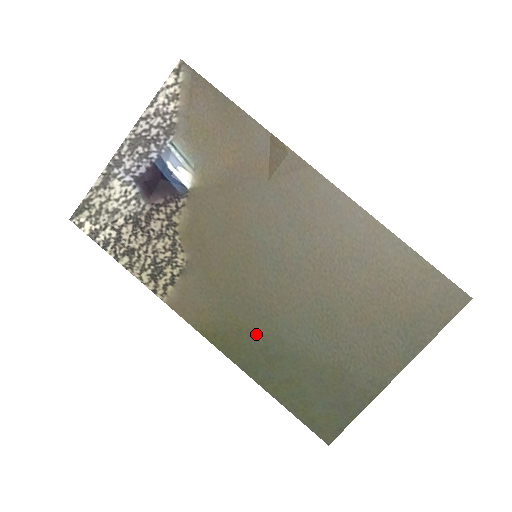
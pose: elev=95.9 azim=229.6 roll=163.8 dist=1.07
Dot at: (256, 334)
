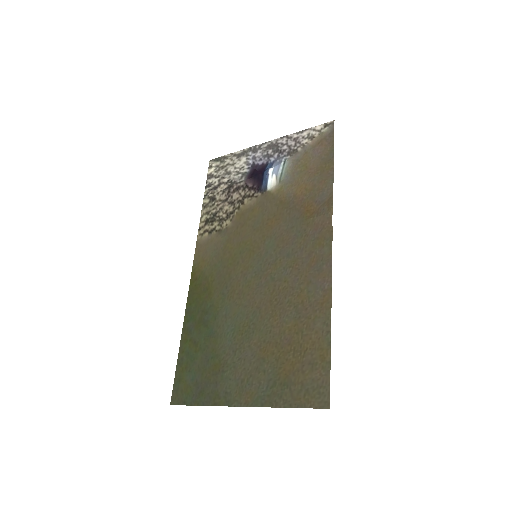
Dot at: (211, 299)
